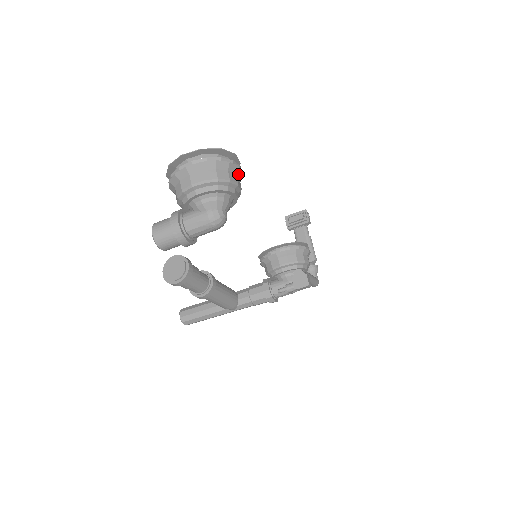
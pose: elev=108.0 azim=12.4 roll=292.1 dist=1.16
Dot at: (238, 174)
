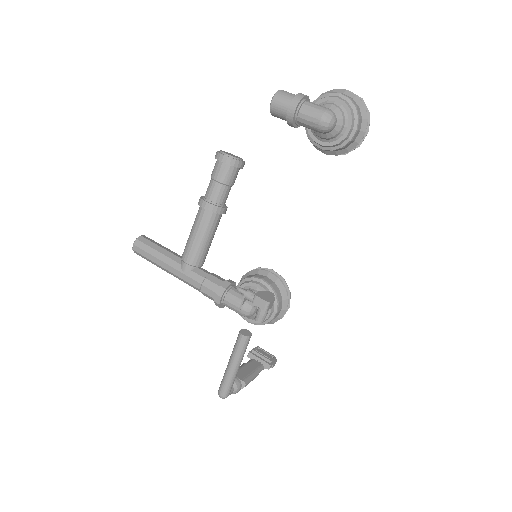
Dot at: (359, 135)
